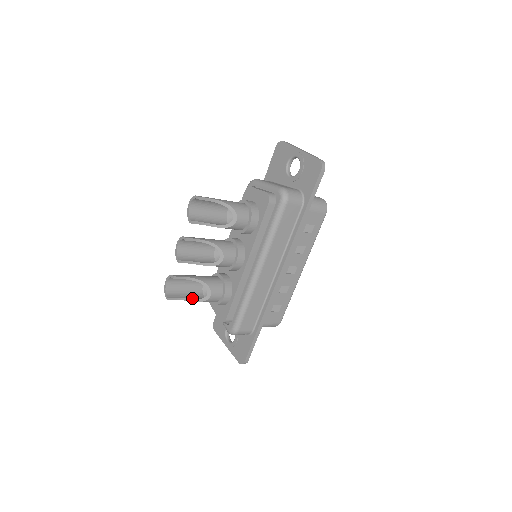
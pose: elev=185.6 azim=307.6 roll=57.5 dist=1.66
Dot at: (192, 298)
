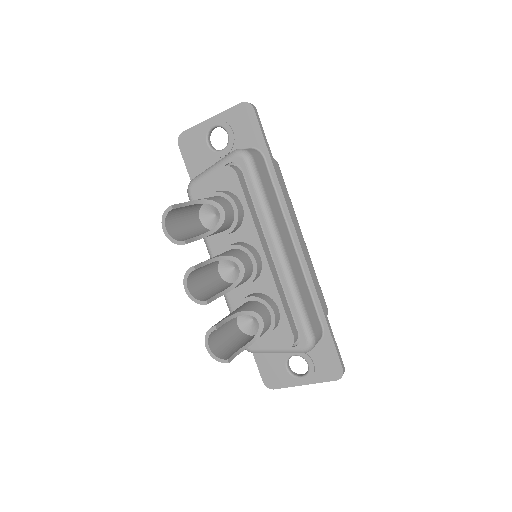
Dot at: (246, 343)
